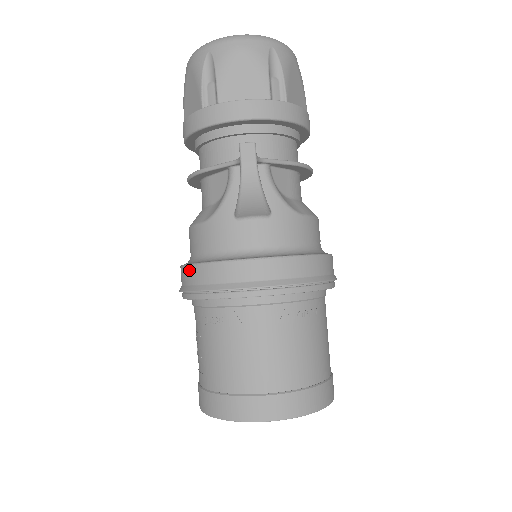
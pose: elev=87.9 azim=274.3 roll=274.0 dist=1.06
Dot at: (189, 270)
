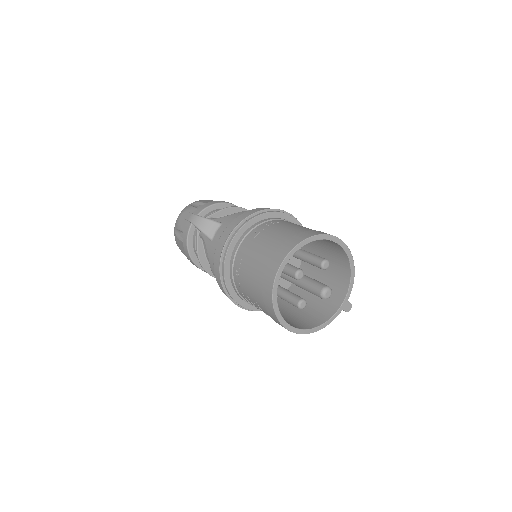
Dot at: (217, 281)
